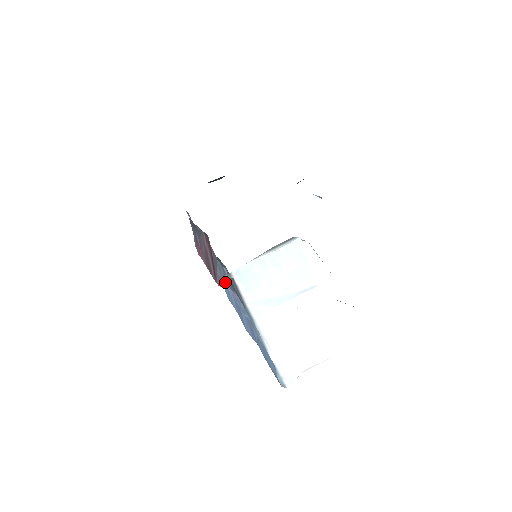
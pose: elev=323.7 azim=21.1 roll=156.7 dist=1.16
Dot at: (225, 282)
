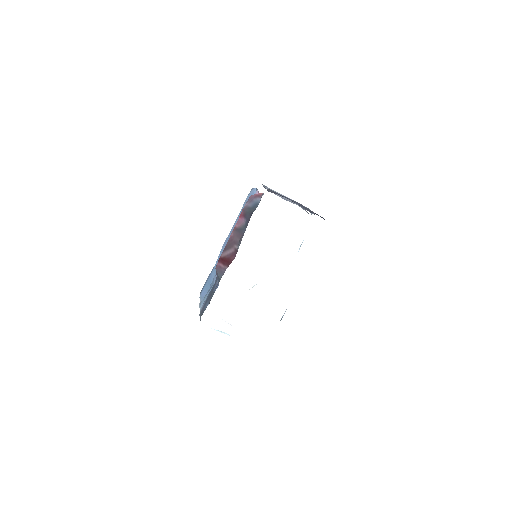
Dot at: (217, 276)
